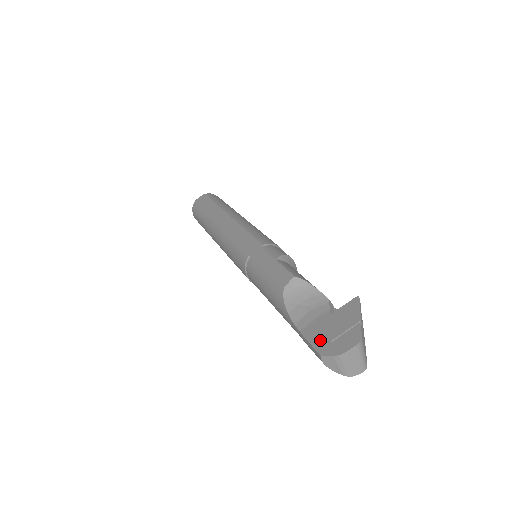
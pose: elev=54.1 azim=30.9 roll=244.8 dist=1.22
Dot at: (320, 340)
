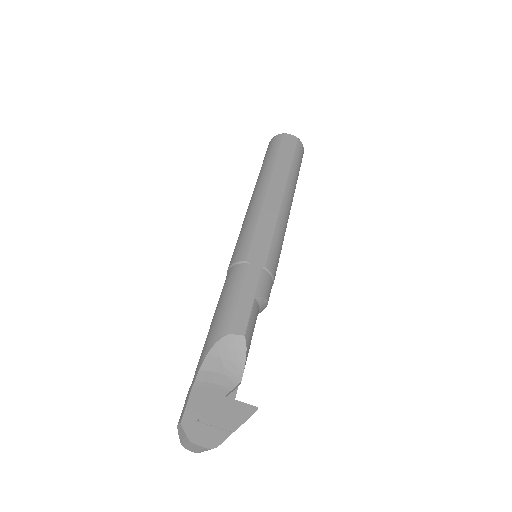
Dot at: (196, 409)
